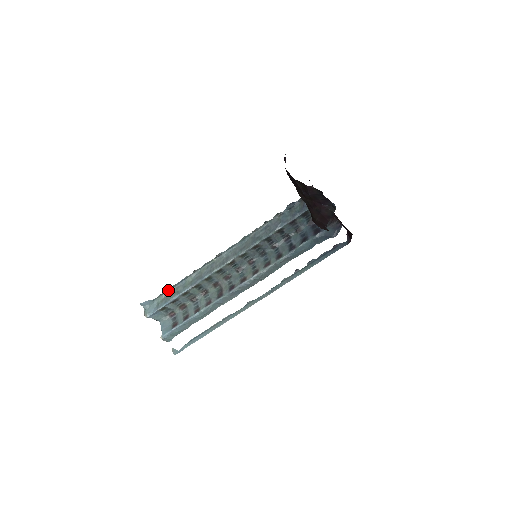
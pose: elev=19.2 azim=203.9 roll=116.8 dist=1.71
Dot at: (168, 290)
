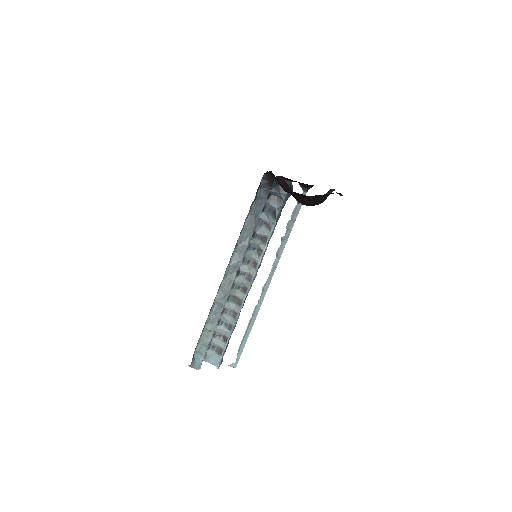
Dot at: occluded
